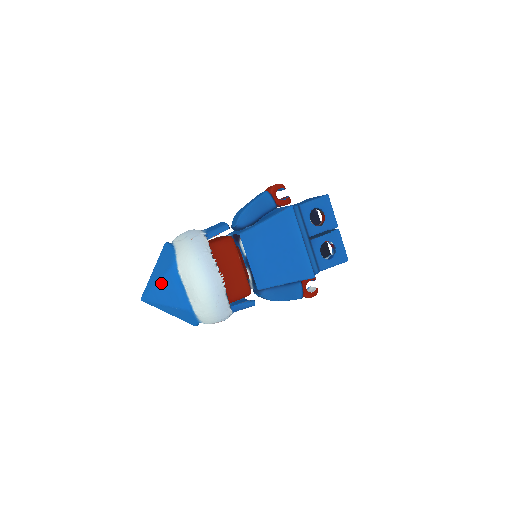
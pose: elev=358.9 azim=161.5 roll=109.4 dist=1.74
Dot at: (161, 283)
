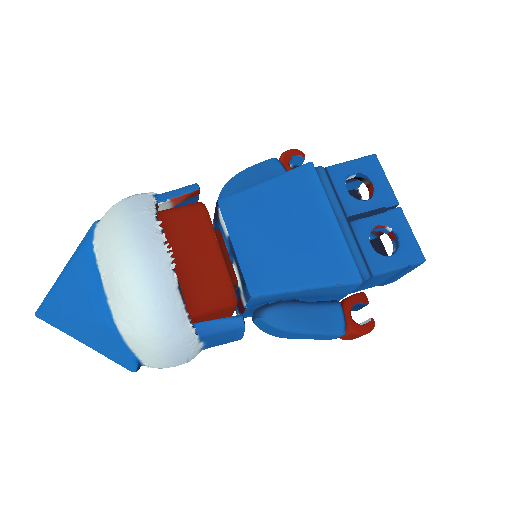
Dot at: (67, 276)
